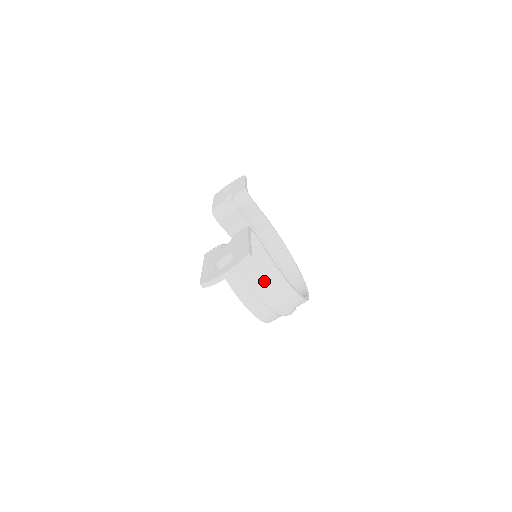
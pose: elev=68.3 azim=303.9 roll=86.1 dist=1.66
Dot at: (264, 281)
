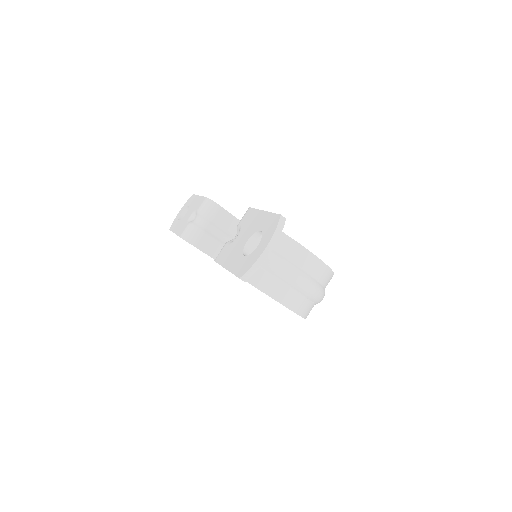
Dot at: (290, 264)
